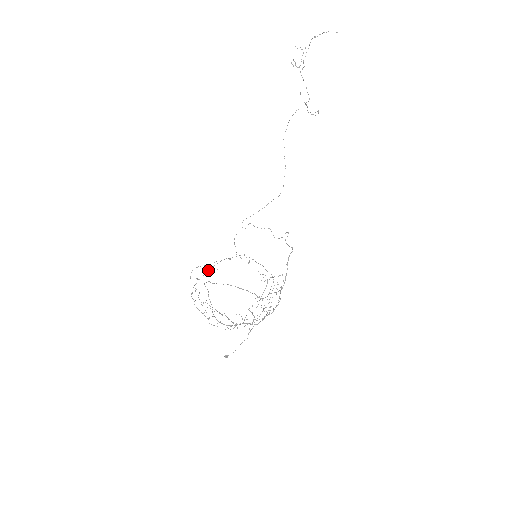
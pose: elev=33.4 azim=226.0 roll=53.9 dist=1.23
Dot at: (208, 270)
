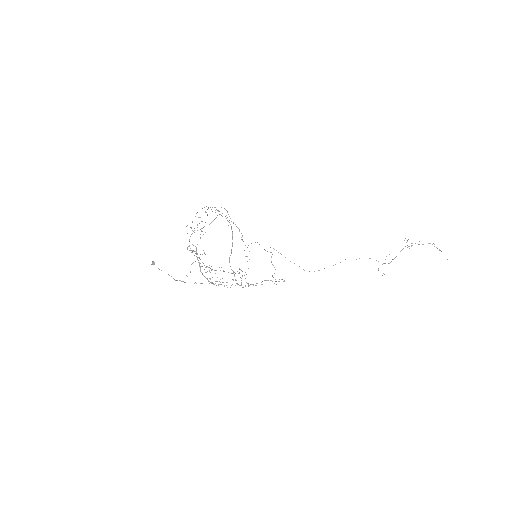
Dot at: occluded
